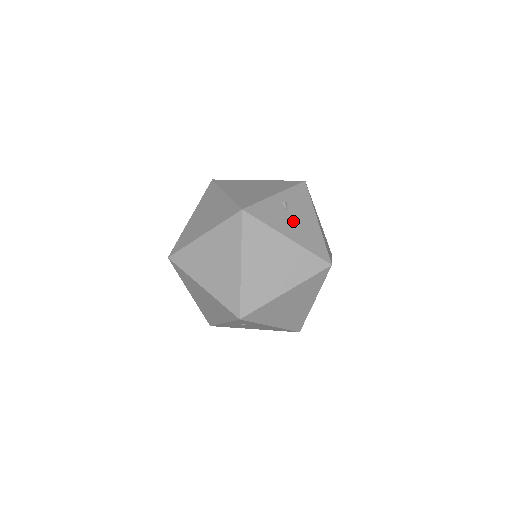
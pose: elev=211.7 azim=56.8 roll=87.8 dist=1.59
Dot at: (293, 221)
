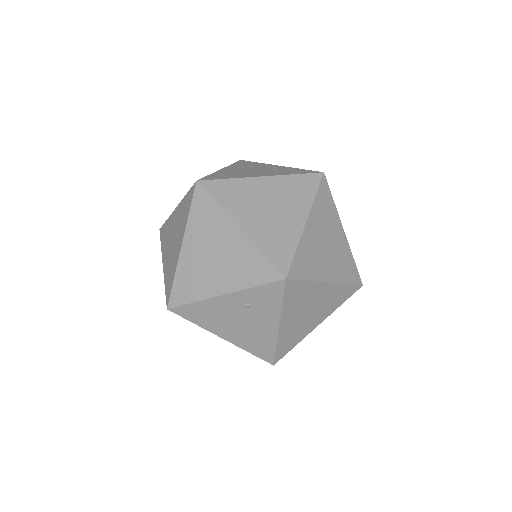
Dot at: occluded
